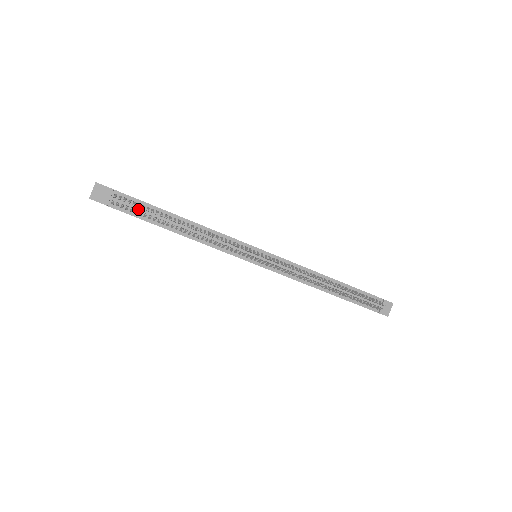
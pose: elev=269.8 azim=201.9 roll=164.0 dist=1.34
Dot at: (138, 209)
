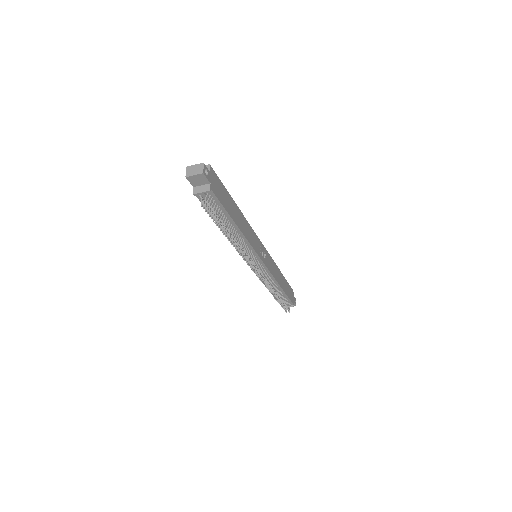
Dot at: (214, 209)
